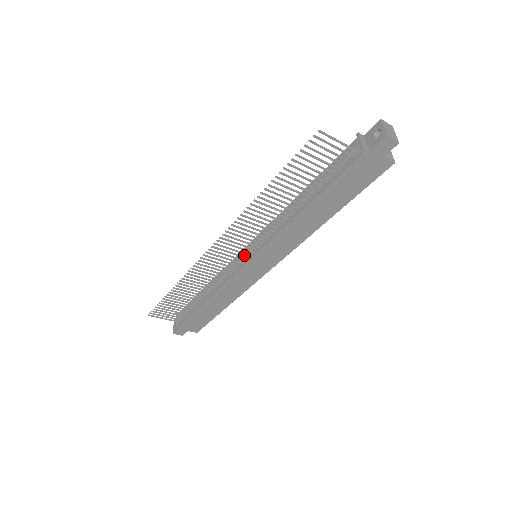
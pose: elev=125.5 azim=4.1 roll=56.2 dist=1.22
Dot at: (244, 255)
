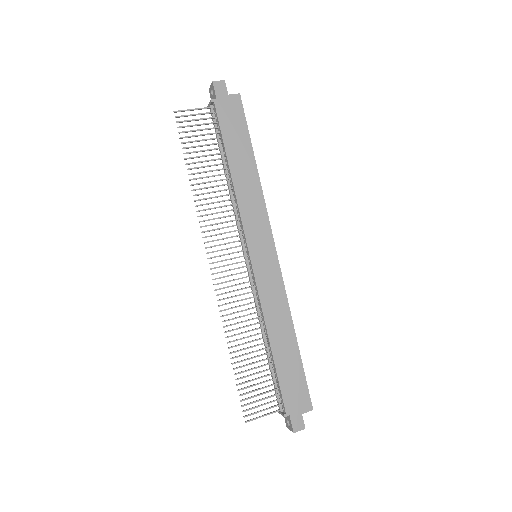
Dot at: (246, 262)
